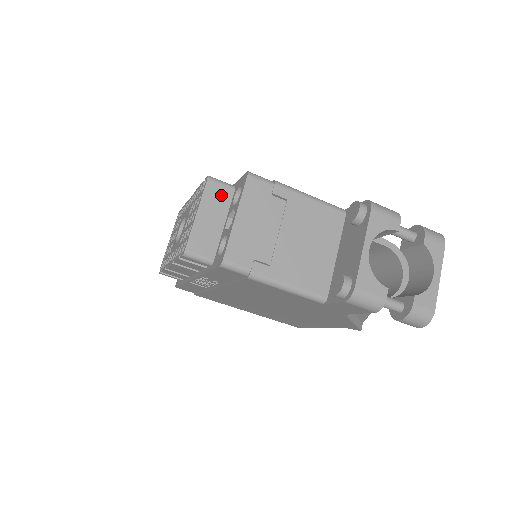
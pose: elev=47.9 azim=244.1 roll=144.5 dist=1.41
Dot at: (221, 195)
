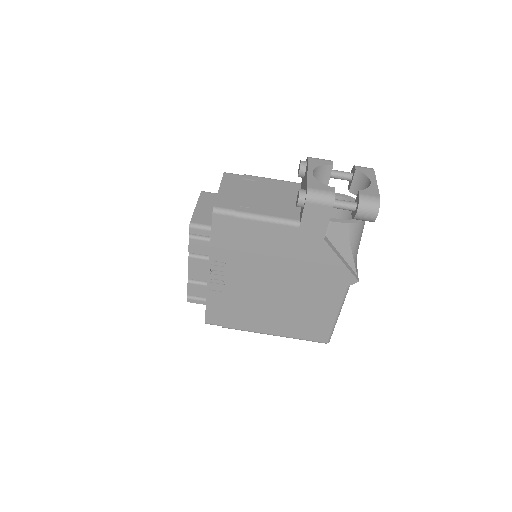
Dot at: (212, 197)
